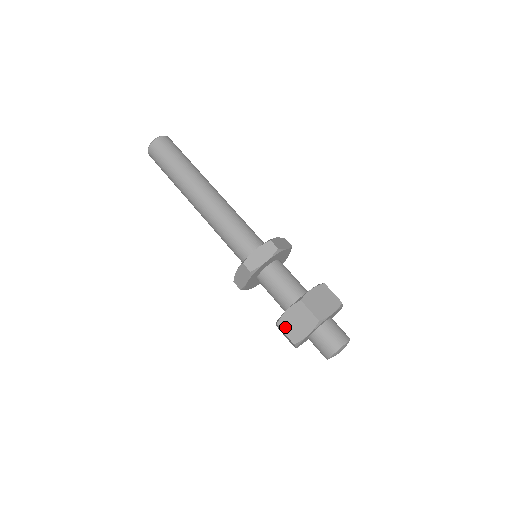
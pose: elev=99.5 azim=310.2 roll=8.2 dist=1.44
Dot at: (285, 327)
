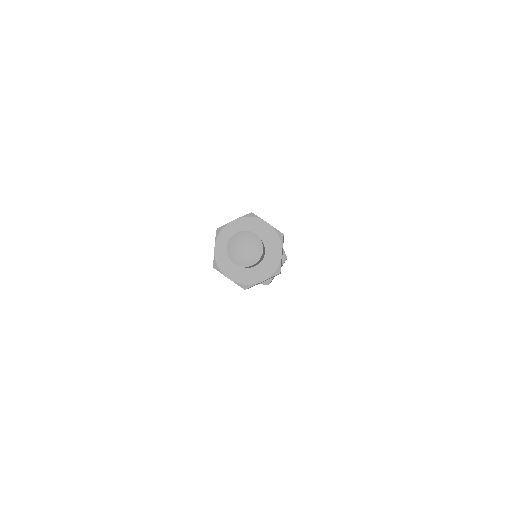
Dot at: occluded
